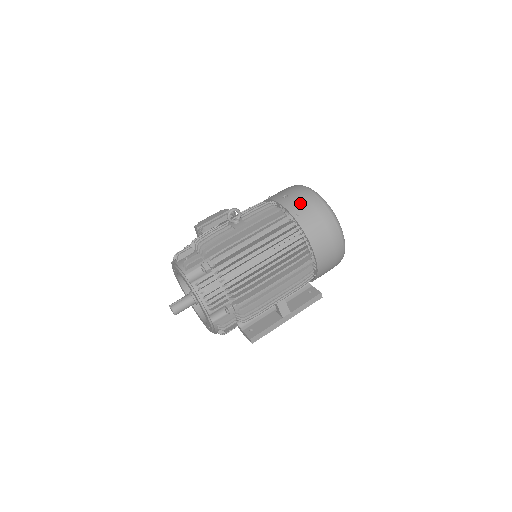
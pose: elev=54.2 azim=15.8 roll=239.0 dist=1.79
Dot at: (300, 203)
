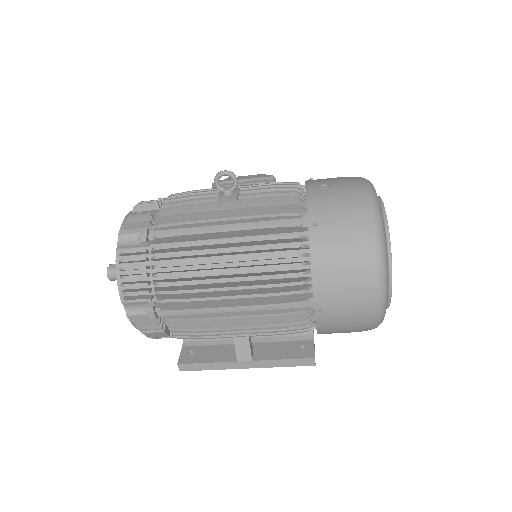
Dot at: (334, 206)
